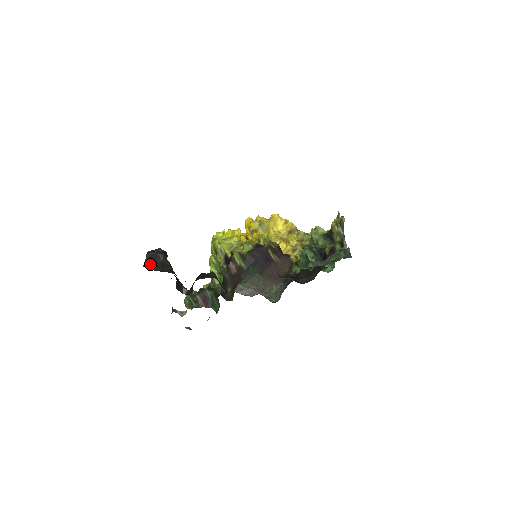
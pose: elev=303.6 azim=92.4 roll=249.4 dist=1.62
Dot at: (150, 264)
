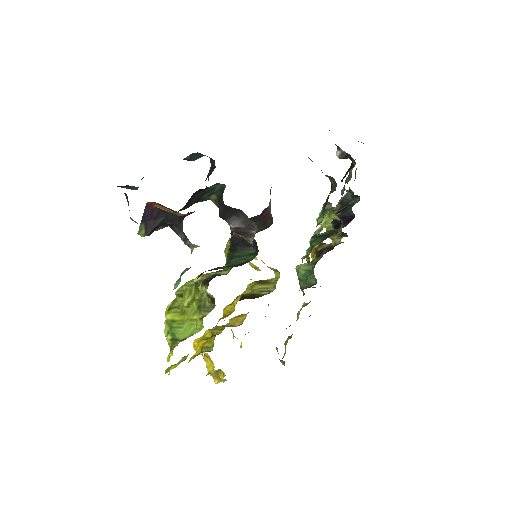
Dot at: occluded
